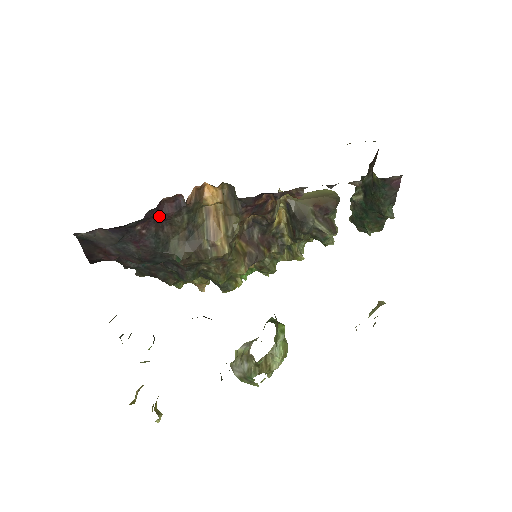
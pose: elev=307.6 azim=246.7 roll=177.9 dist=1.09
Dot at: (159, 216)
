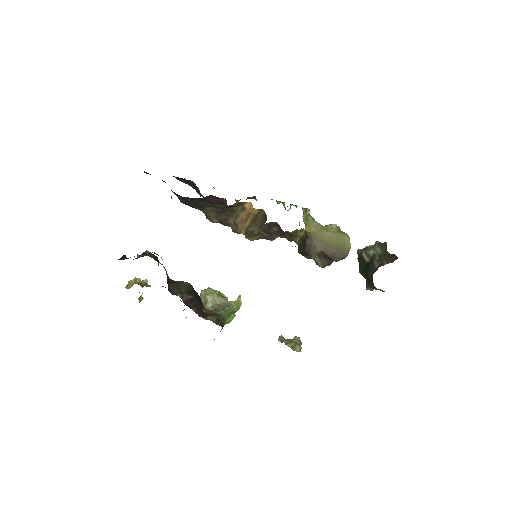
Dot at: (204, 198)
